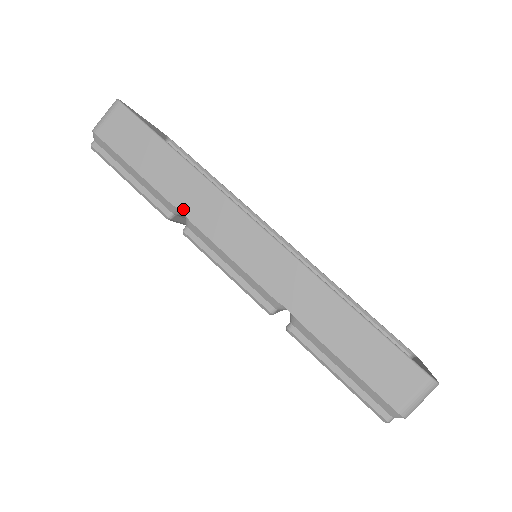
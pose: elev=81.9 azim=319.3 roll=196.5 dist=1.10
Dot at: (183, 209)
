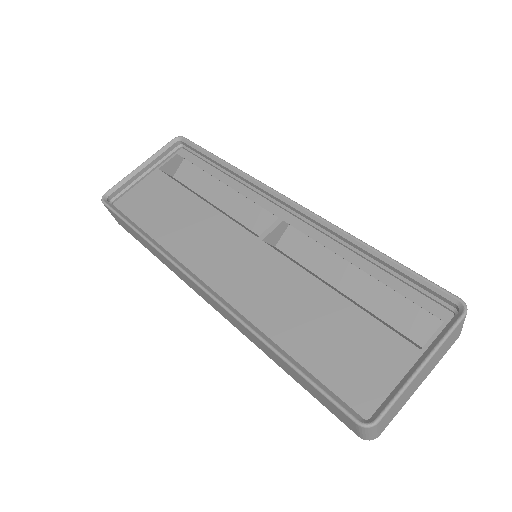
Dot at: (172, 270)
